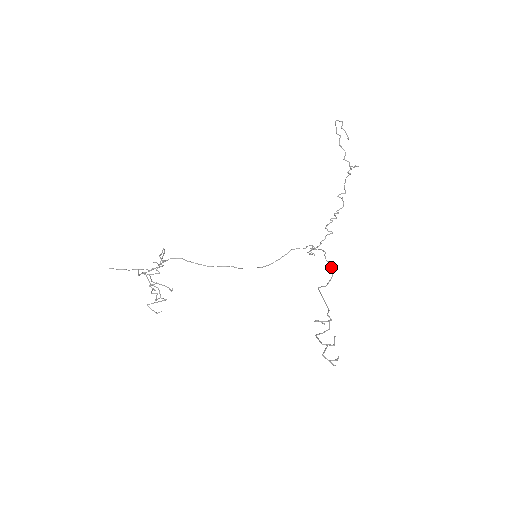
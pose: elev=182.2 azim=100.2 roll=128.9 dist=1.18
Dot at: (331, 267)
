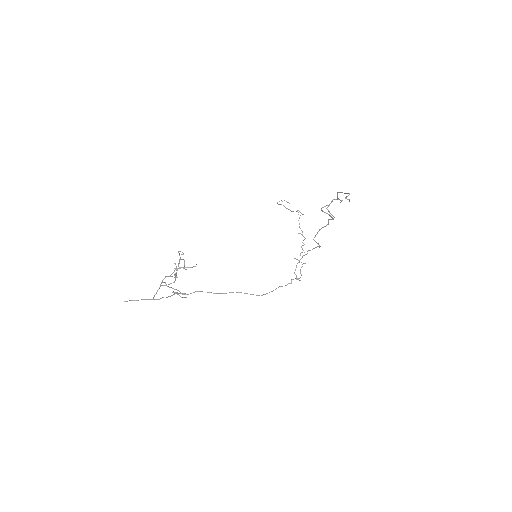
Dot at: (316, 247)
